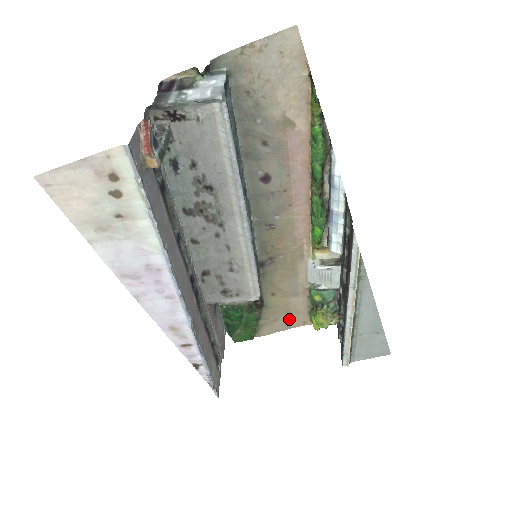
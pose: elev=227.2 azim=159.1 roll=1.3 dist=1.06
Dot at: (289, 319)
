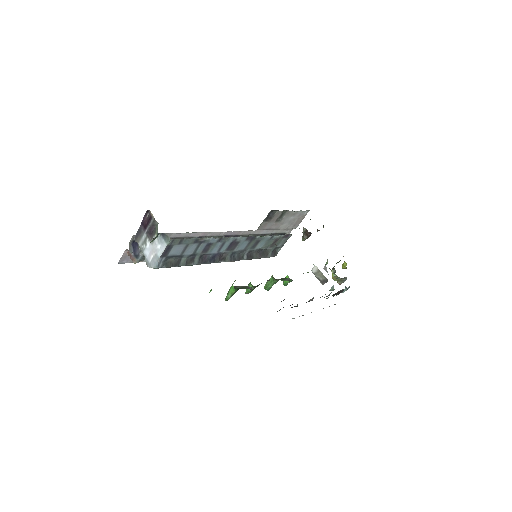
Dot at: occluded
